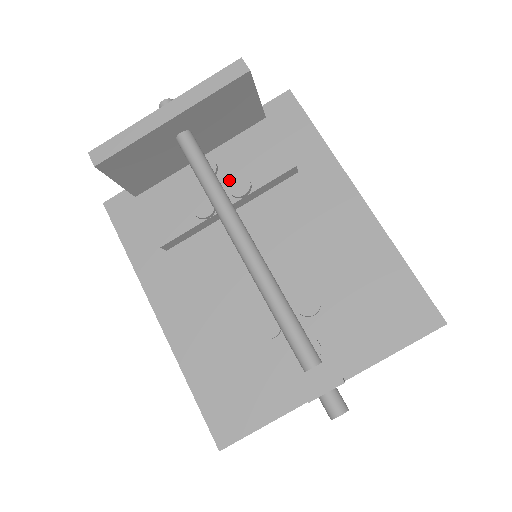
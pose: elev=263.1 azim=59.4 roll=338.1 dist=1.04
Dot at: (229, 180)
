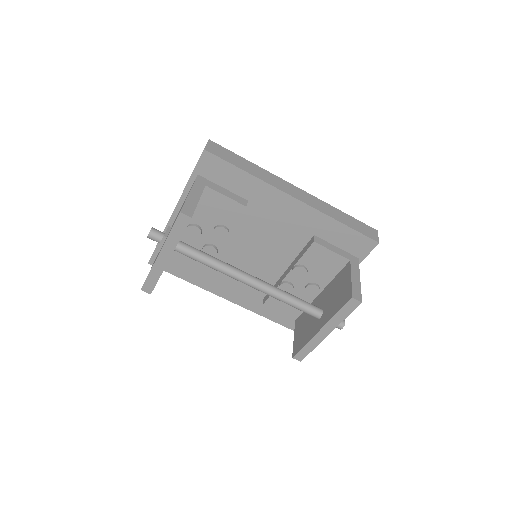
Dot at: (213, 233)
